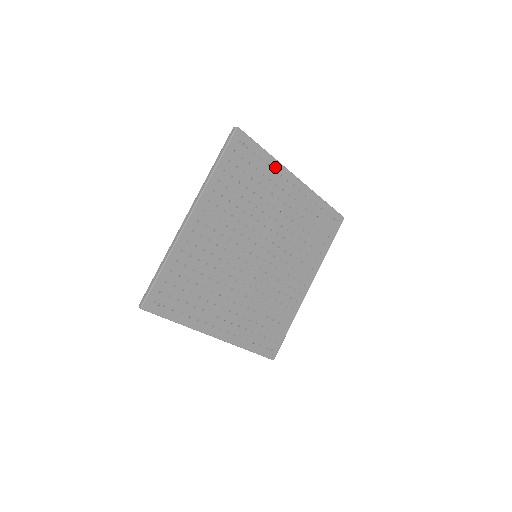
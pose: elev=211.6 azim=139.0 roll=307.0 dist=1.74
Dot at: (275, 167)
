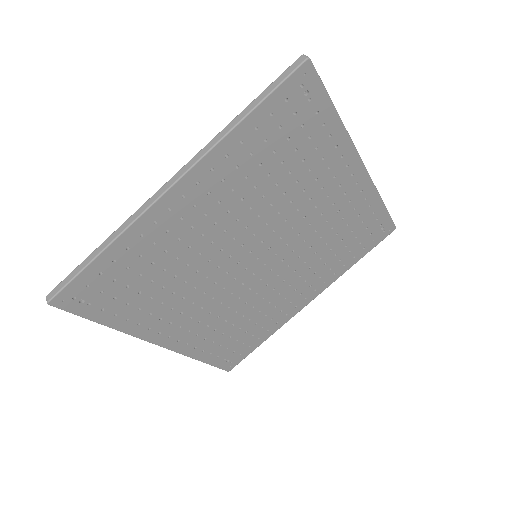
Dot at: (339, 141)
